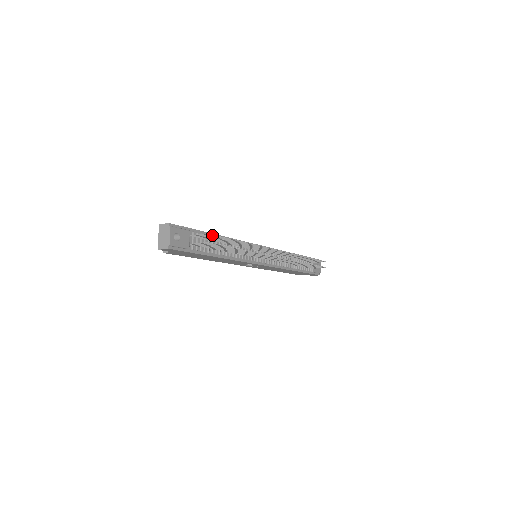
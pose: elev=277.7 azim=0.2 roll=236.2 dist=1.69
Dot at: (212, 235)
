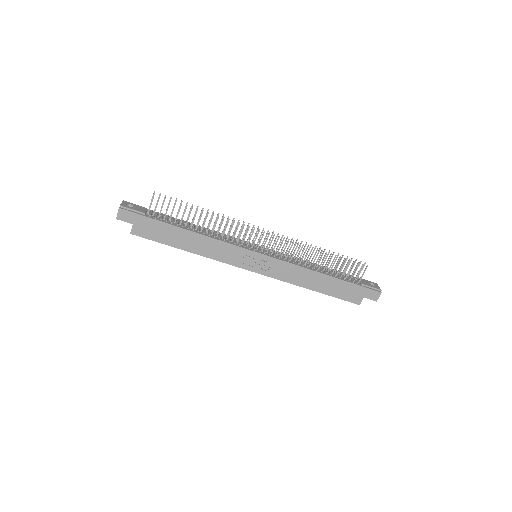
Dot at: (179, 220)
